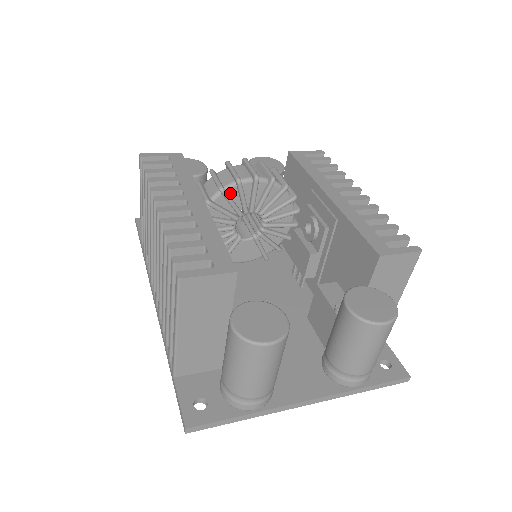
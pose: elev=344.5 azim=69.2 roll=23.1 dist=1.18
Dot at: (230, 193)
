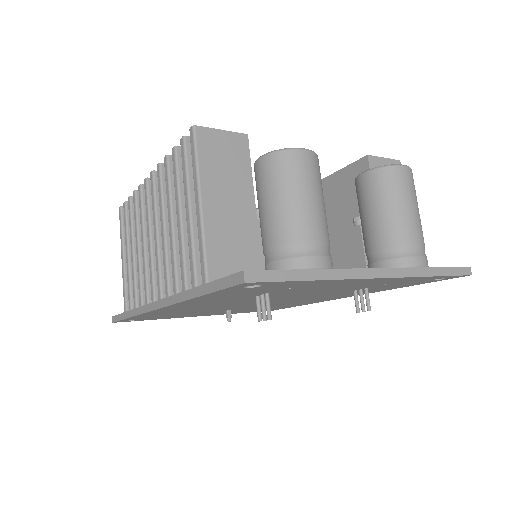
Dot at: occluded
